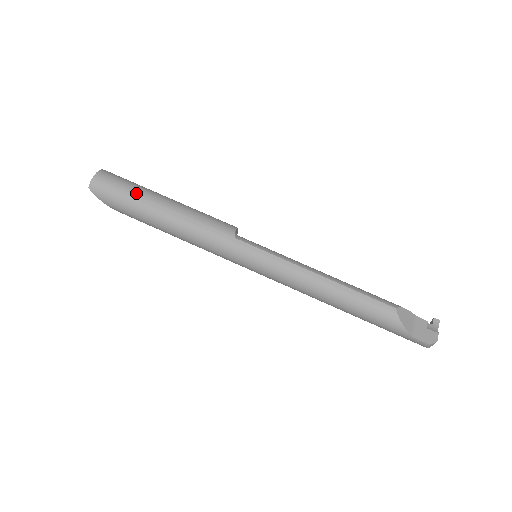
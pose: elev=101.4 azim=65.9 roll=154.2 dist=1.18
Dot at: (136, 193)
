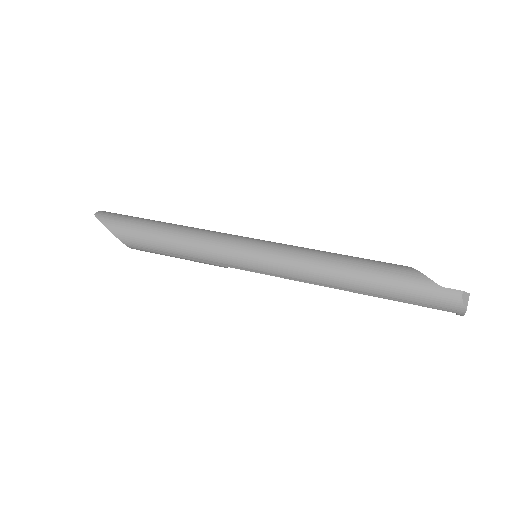
Dot at: (140, 218)
